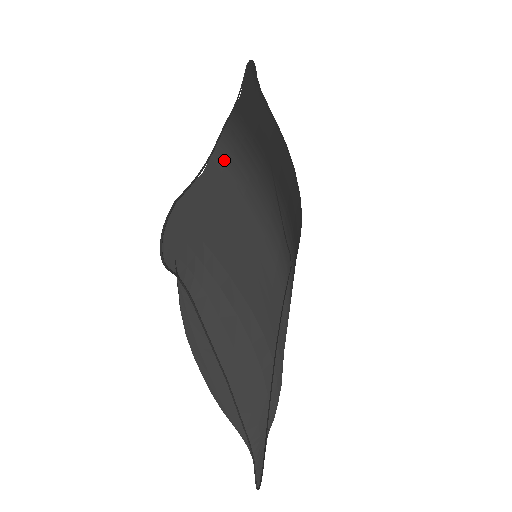
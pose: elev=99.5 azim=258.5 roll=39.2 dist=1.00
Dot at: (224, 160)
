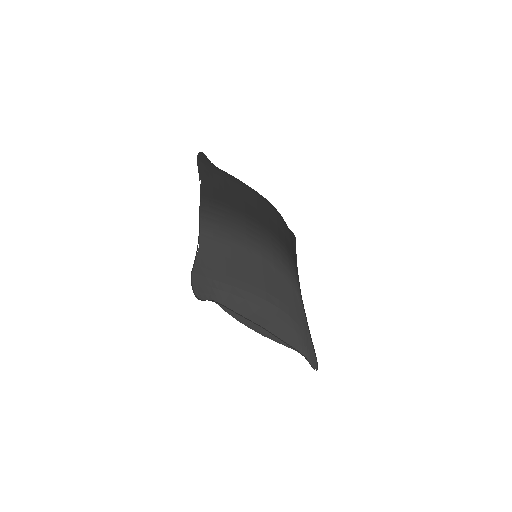
Dot at: (207, 231)
